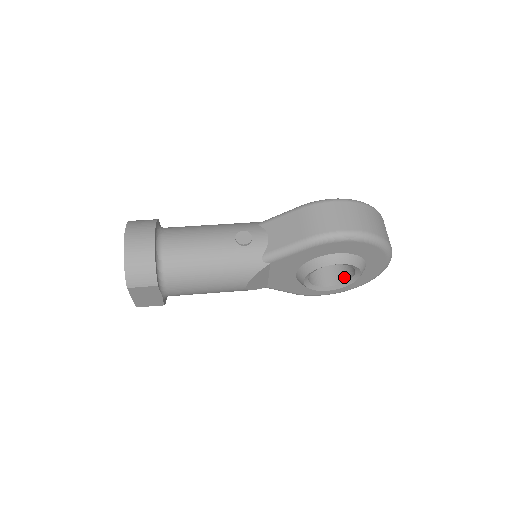
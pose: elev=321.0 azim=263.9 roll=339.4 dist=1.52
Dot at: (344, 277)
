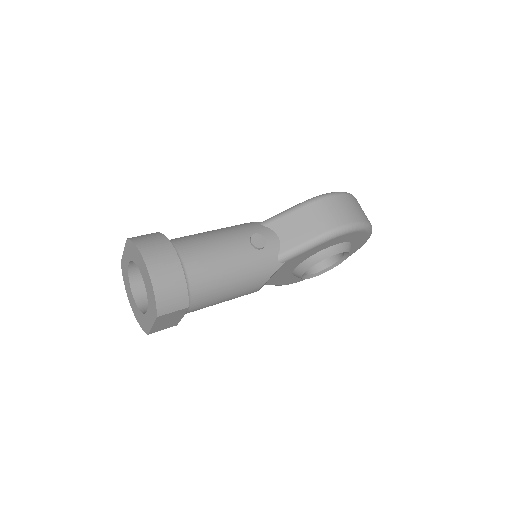
Dot at: (327, 262)
